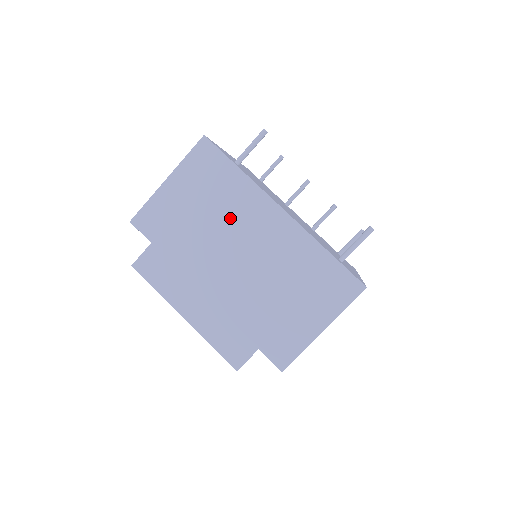
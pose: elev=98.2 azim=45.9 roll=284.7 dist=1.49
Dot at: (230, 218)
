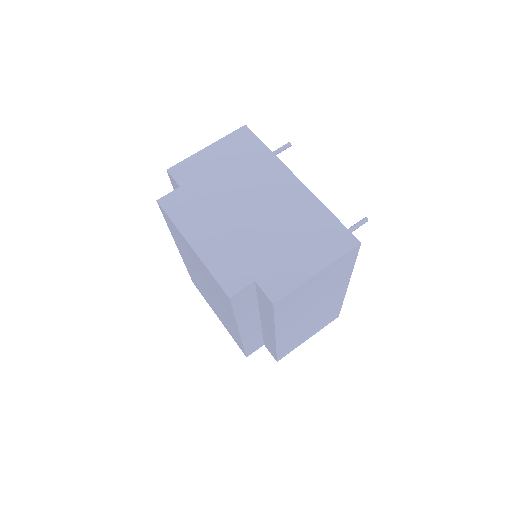
Dot at: (253, 179)
